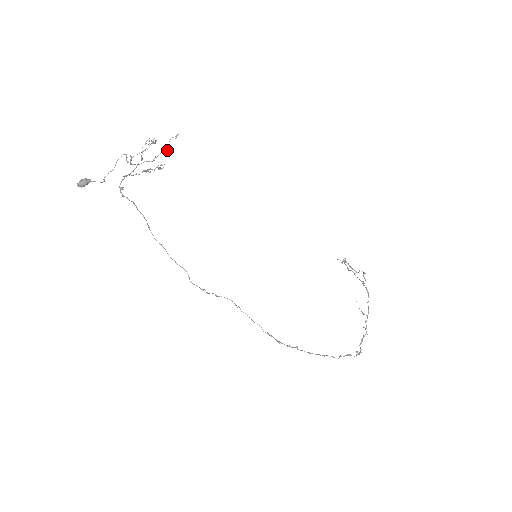
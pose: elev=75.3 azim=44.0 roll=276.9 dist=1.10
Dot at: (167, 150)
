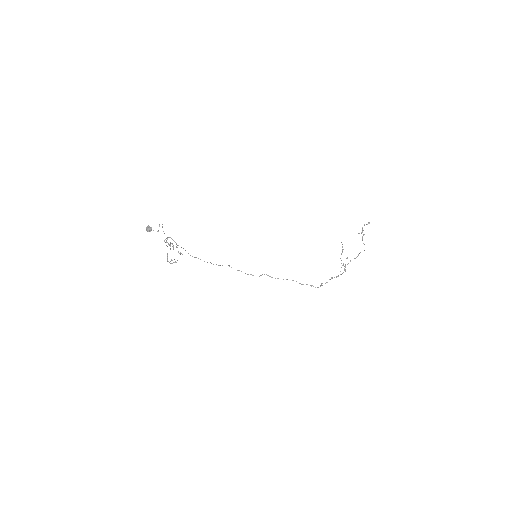
Dot at: (180, 253)
